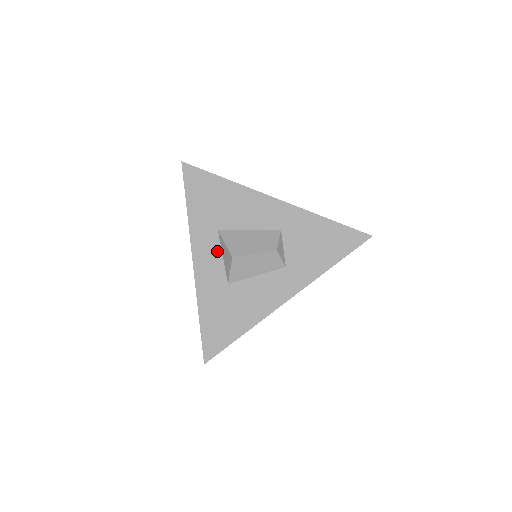
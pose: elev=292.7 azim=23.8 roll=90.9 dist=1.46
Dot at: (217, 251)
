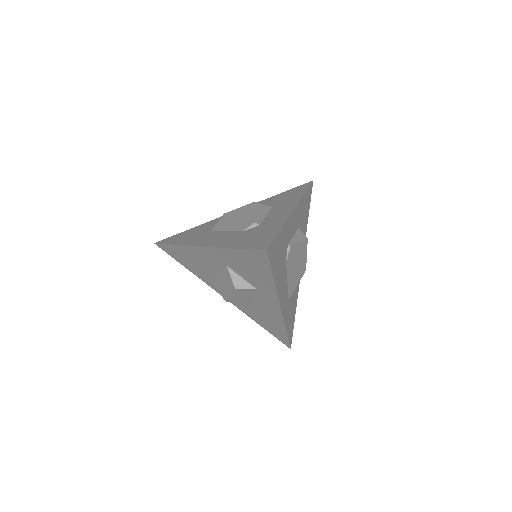
Dot at: occluded
